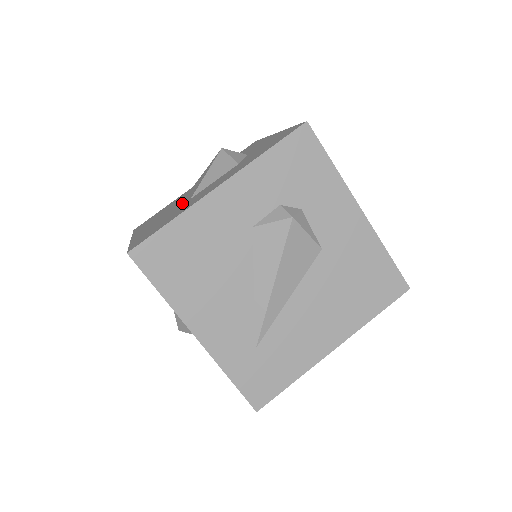
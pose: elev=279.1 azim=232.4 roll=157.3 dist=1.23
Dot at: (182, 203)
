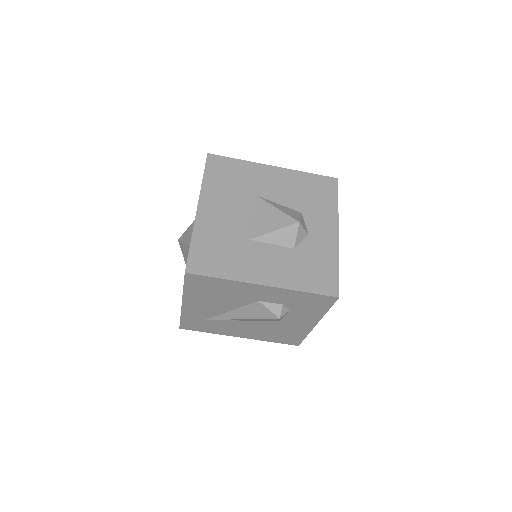
Dot at: (244, 229)
